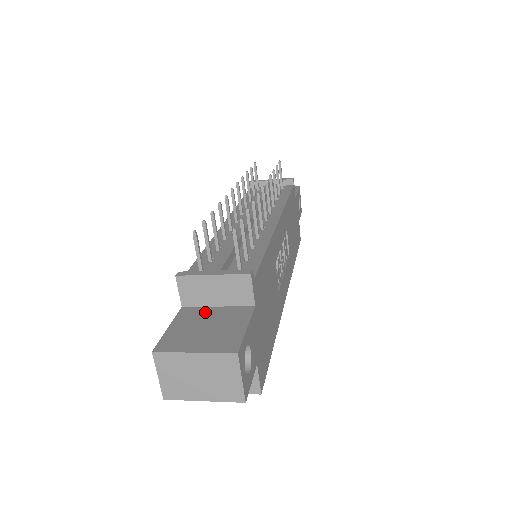
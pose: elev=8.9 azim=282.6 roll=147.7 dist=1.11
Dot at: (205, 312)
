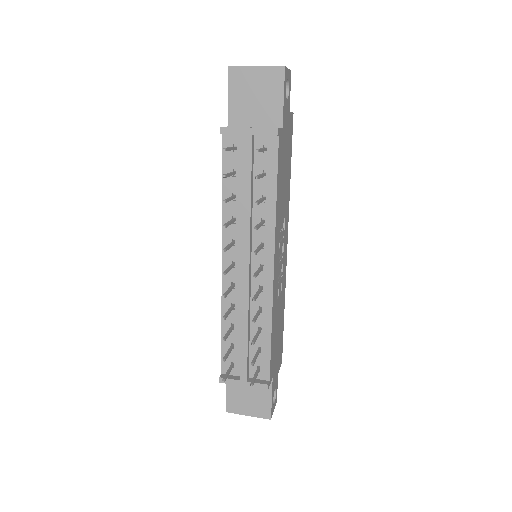
Dot at: occluded
